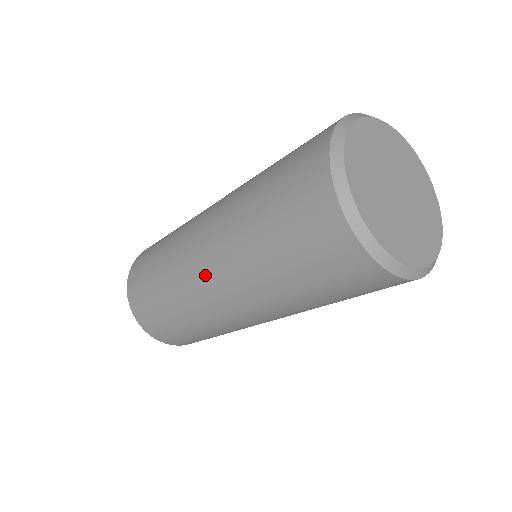
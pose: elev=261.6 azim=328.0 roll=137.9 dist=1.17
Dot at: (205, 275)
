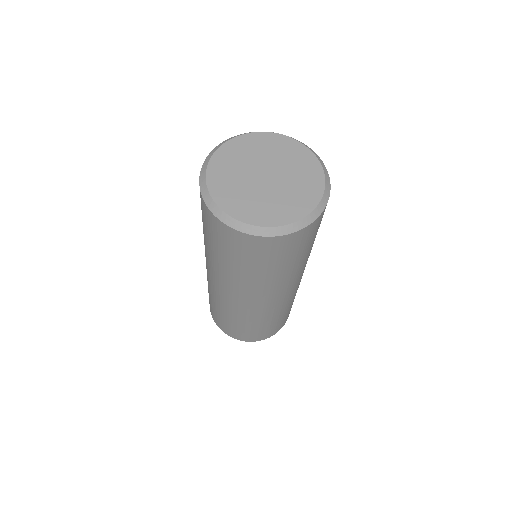
Dot at: (218, 287)
